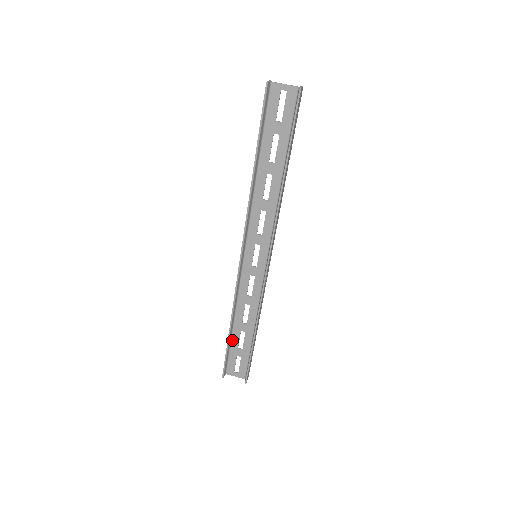
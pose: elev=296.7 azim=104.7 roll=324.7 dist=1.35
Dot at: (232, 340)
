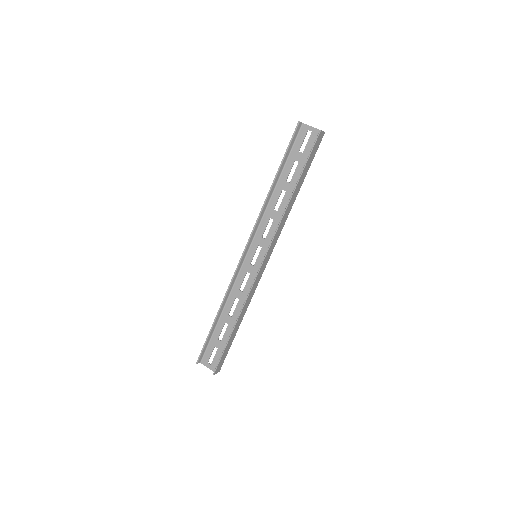
Dot at: (215, 329)
